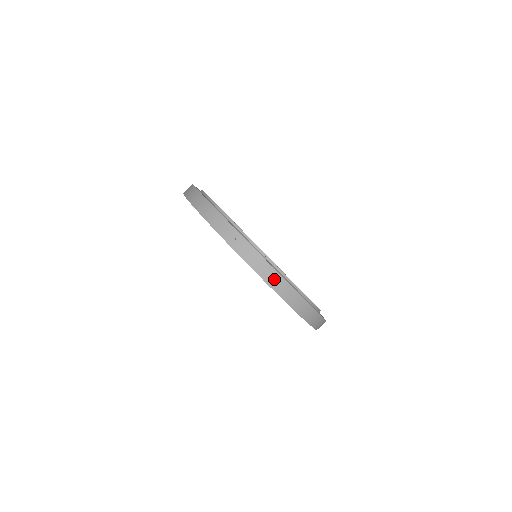
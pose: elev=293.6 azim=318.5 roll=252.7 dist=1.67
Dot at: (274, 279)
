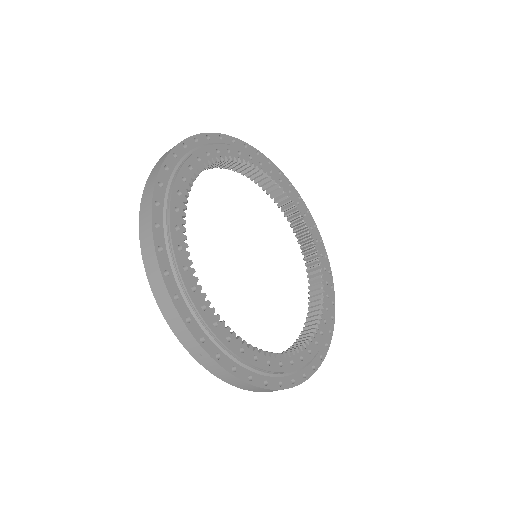
Dot at: (251, 388)
